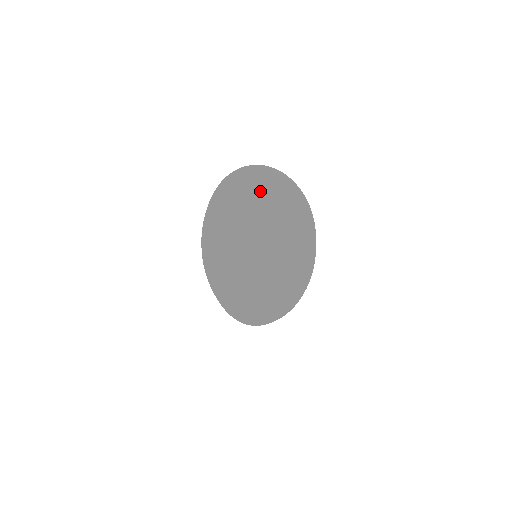
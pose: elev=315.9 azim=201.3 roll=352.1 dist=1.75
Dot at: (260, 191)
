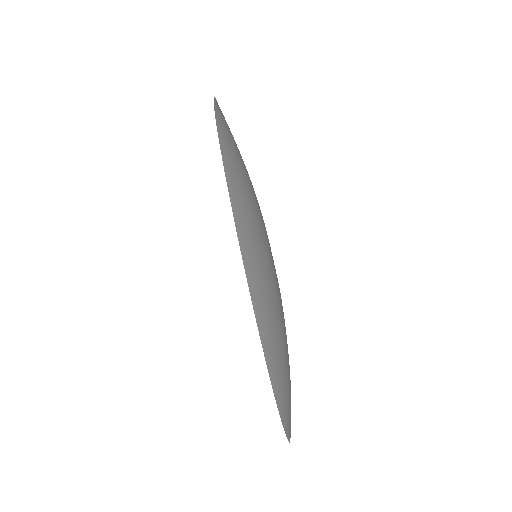
Dot at: occluded
